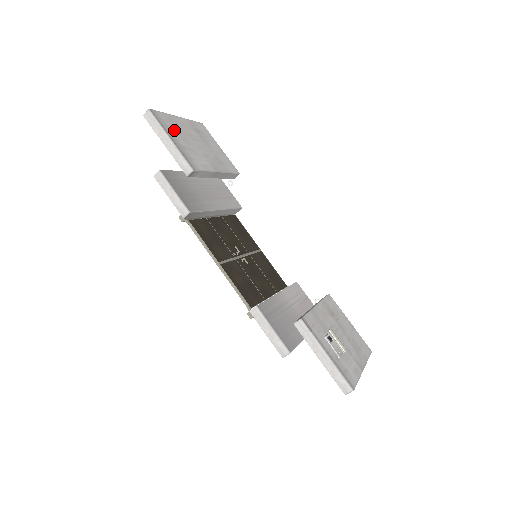
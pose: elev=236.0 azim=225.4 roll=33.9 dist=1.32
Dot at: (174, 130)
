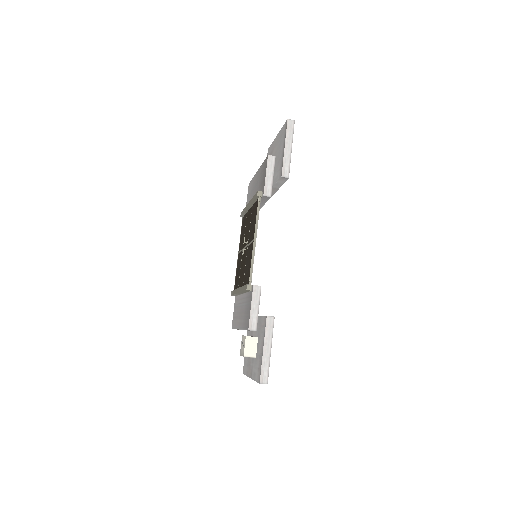
Dot at: occluded
